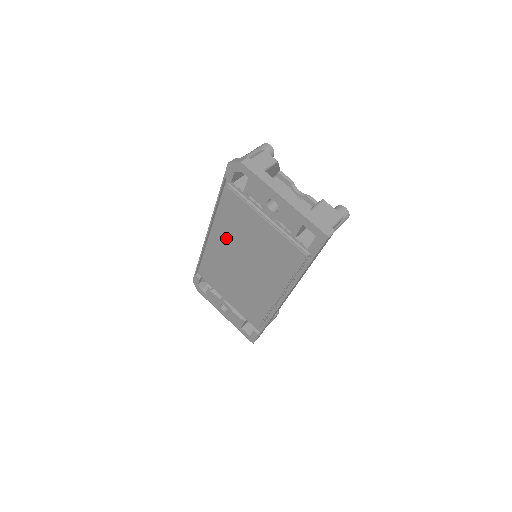
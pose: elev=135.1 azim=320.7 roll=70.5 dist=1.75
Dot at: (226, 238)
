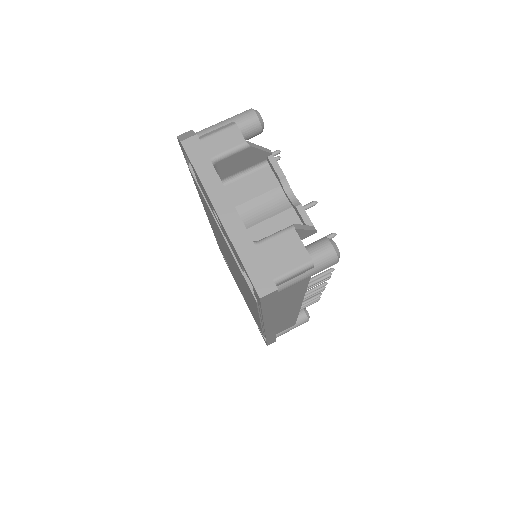
Dot at: (213, 226)
